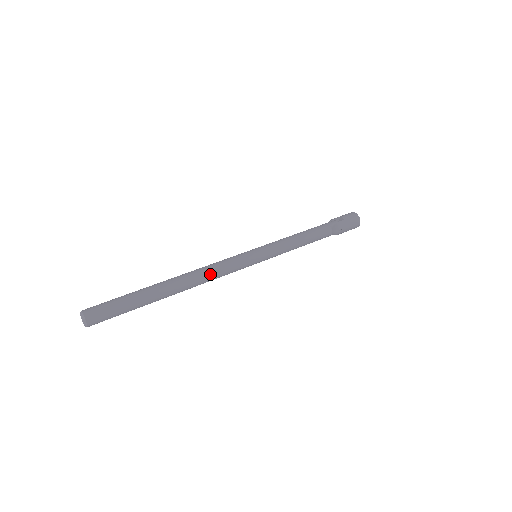
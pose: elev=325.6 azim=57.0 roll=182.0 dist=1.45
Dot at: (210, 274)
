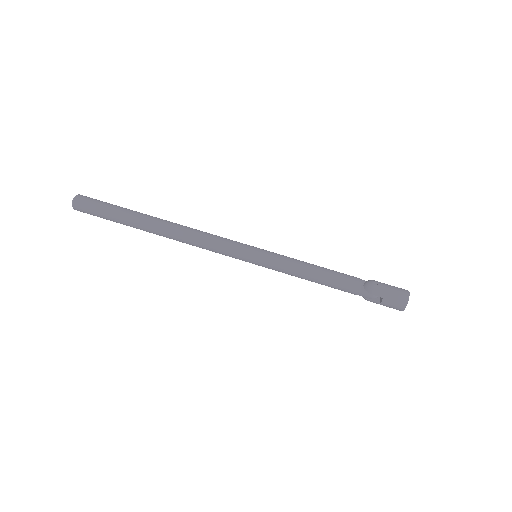
Dot at: occluded
